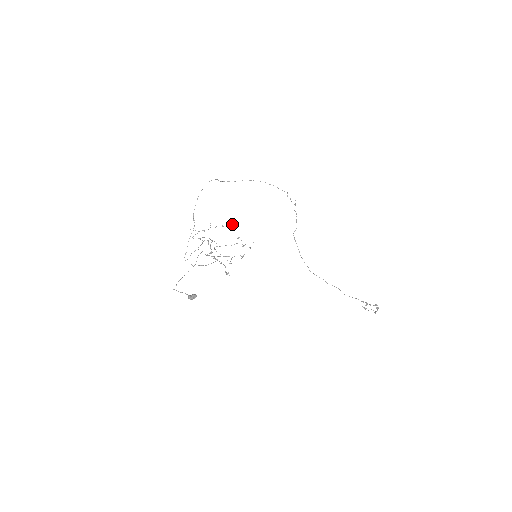
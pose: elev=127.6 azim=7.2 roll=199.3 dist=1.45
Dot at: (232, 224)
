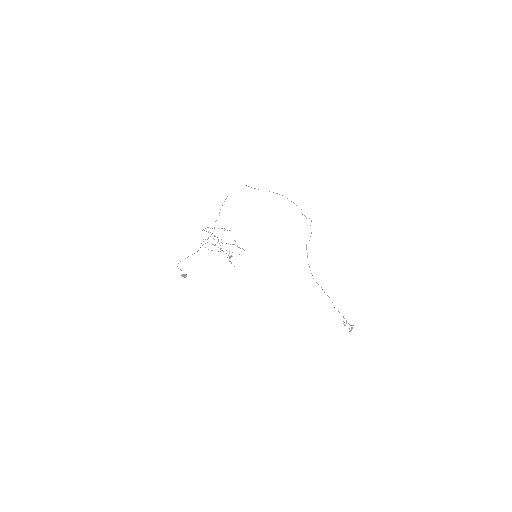
Dot at: (229, 230)
